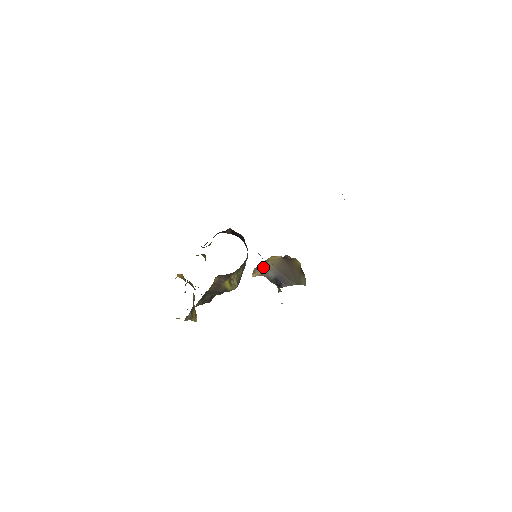
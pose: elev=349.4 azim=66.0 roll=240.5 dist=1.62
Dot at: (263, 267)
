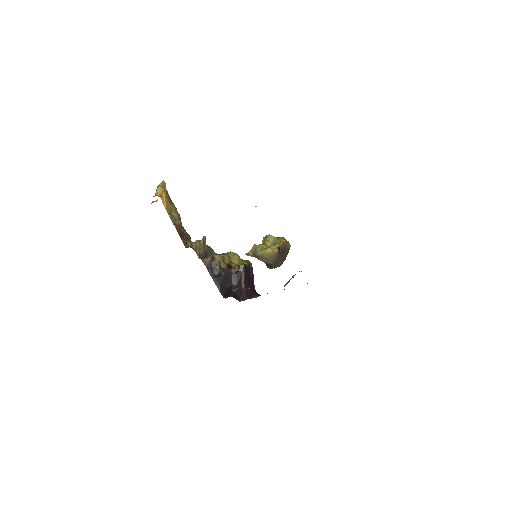
Dot at: (258, 257)
